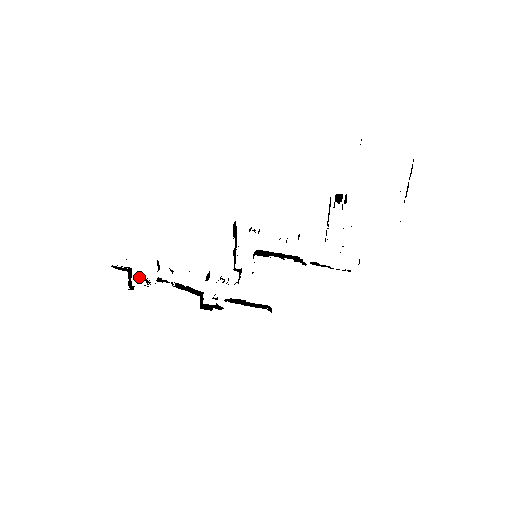
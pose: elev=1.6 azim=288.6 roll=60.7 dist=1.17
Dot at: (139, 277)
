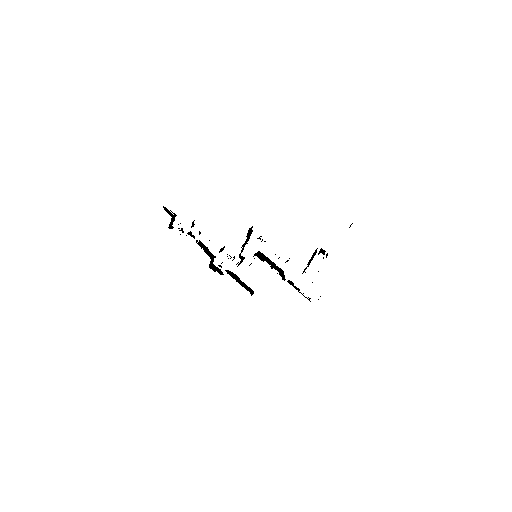
Dot at: (178, 224)
